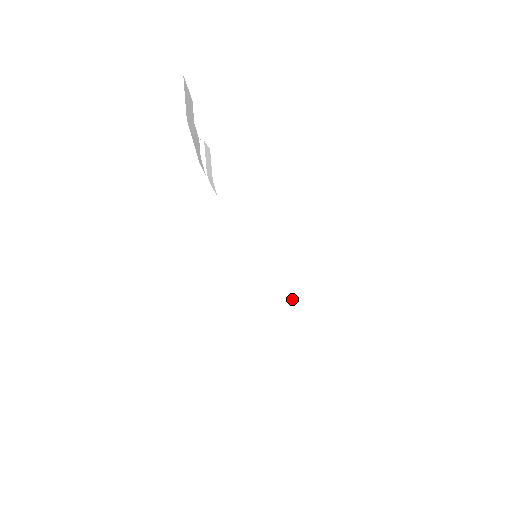
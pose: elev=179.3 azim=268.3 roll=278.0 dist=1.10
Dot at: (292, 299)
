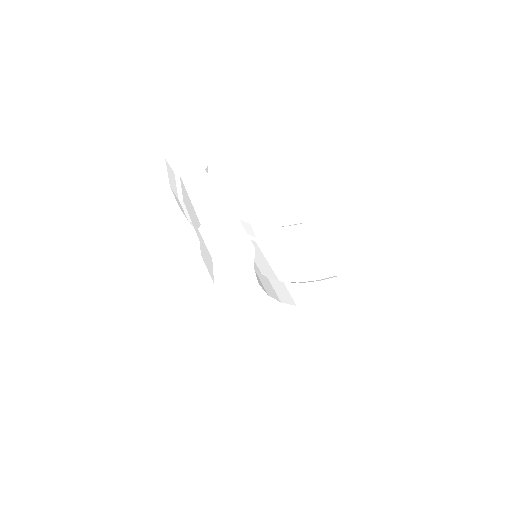
Dot at: (295, 313)
